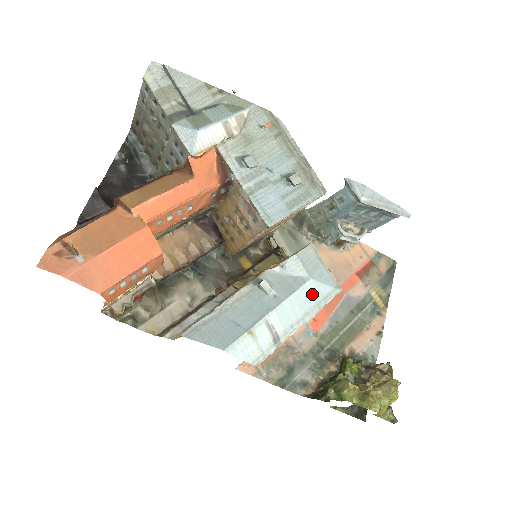
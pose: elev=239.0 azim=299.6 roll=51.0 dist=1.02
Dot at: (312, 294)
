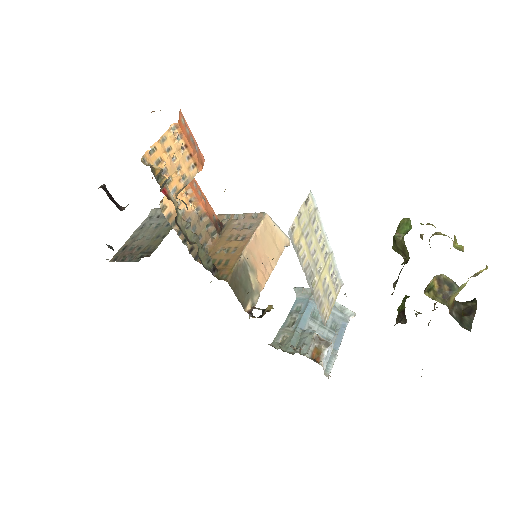
Dot at: occluded
